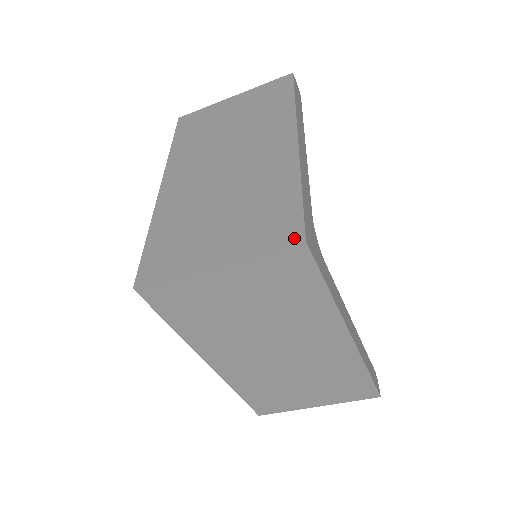
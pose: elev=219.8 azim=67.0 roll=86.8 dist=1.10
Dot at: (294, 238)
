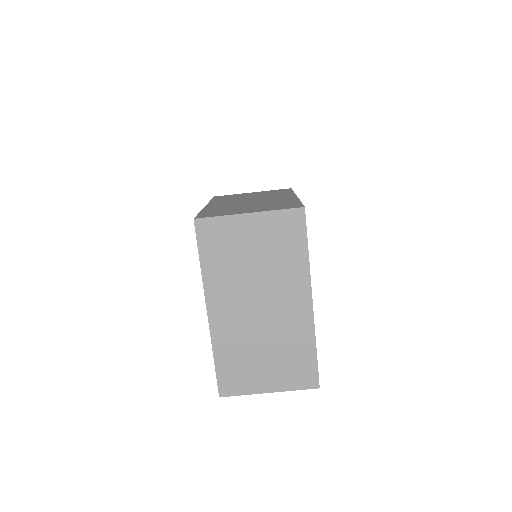
Dot at: (298, 207)
